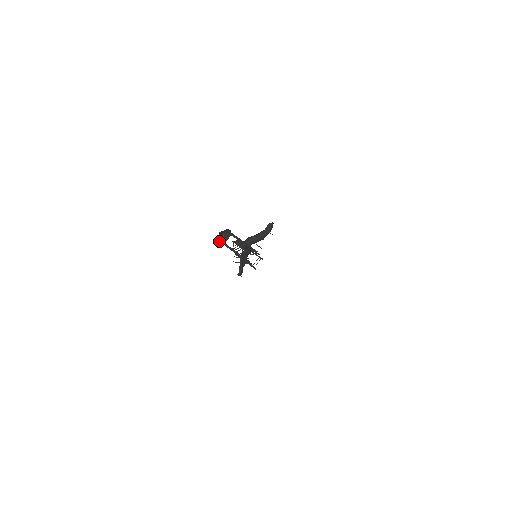
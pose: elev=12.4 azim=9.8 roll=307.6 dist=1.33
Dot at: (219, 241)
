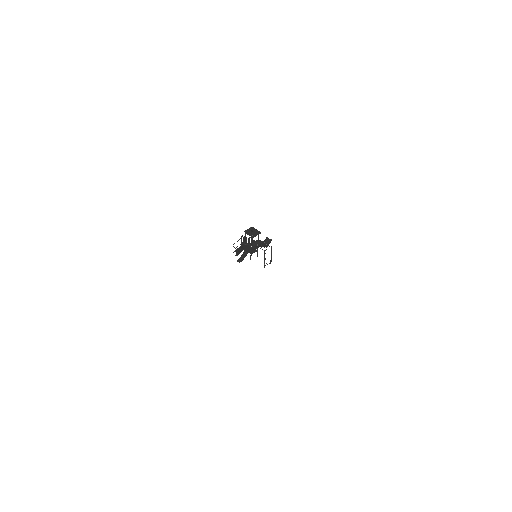
Dot at: (246, 232)
